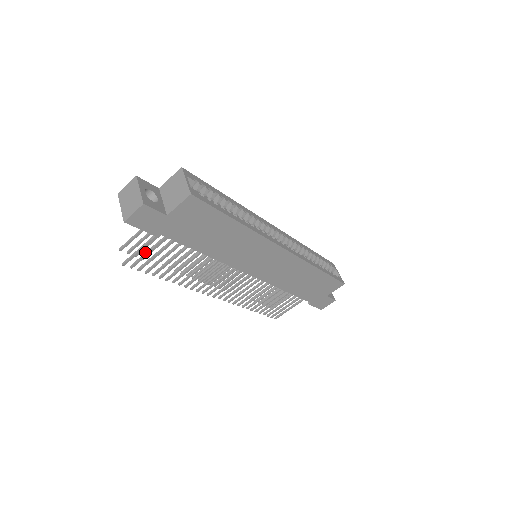
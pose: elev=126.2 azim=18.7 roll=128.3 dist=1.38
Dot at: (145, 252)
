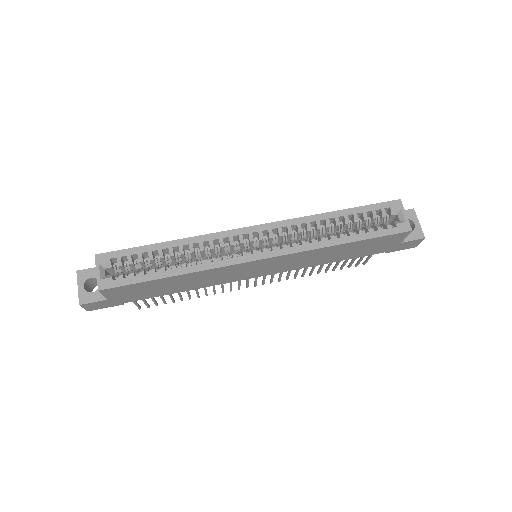
Dot at: occluded
